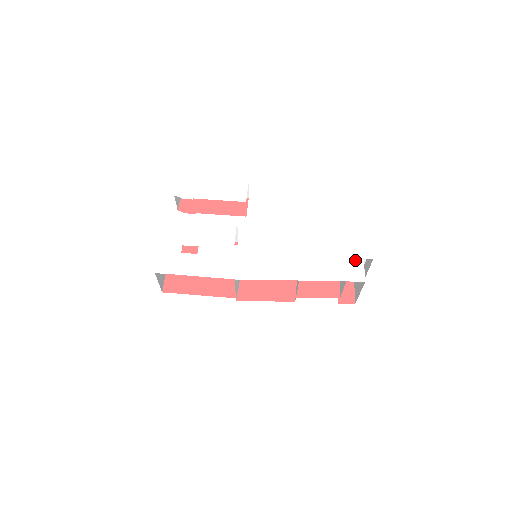
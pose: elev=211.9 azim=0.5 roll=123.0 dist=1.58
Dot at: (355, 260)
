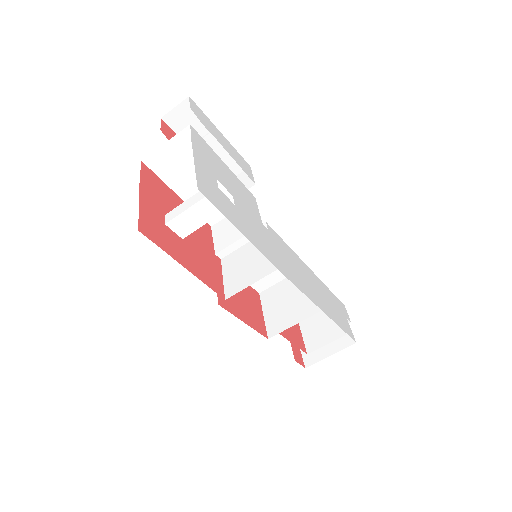
Dot at: (343, 315)
